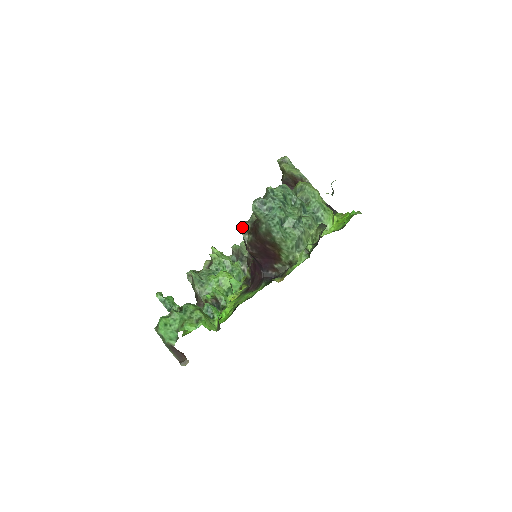
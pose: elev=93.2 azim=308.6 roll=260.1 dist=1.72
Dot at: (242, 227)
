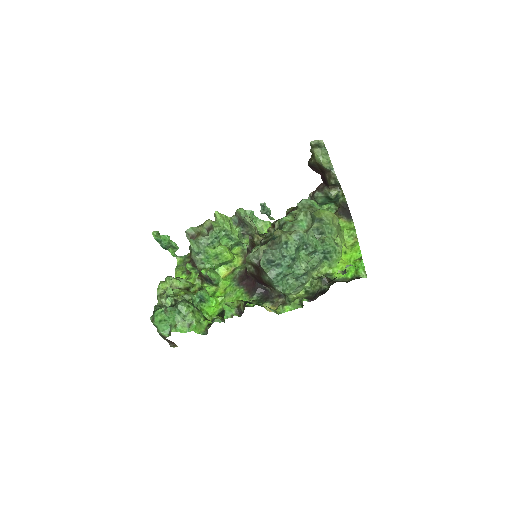
Dot at: (247, 258)
